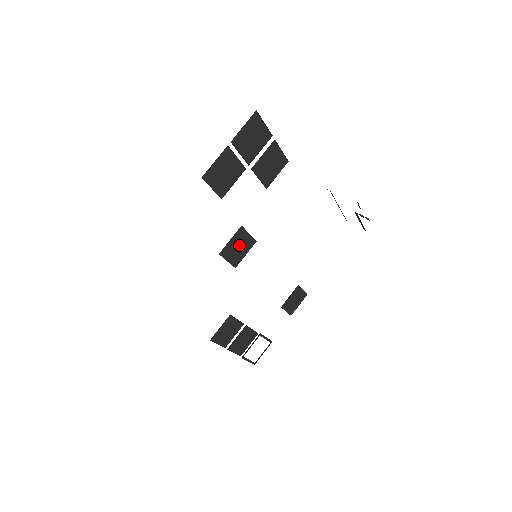
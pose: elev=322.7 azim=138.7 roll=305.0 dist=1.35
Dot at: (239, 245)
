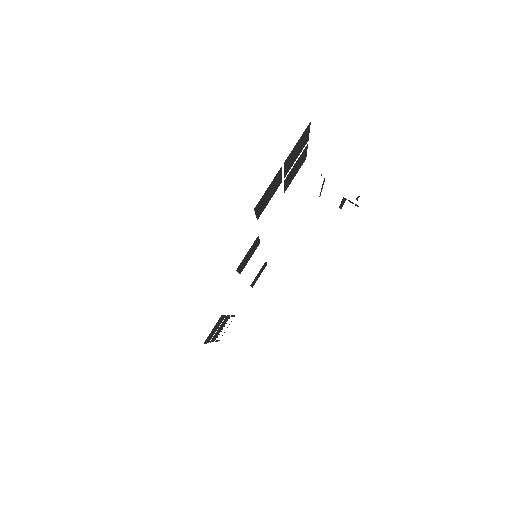
Dot at: (250, 253)
